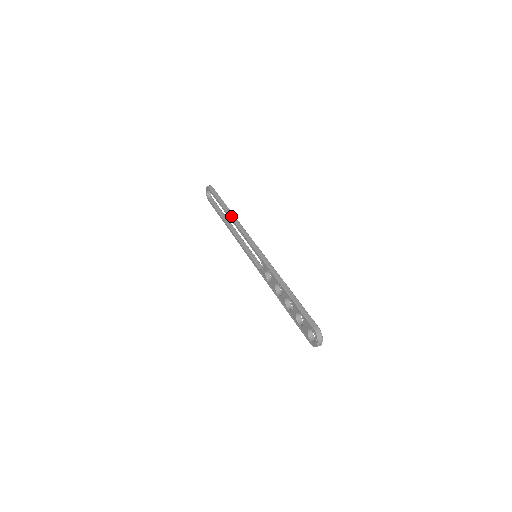
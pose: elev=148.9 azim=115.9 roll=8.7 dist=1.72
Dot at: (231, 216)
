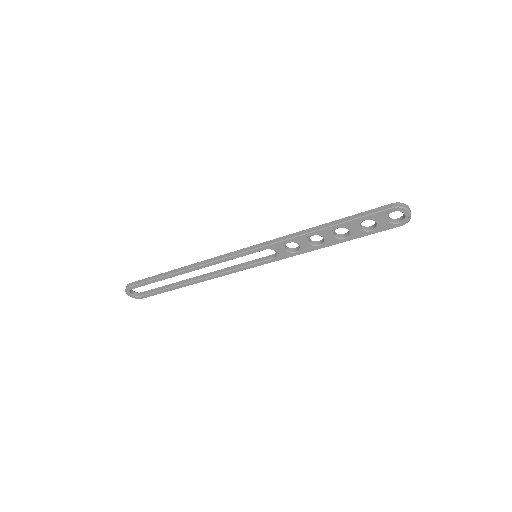
Dot at: (187, 268)
